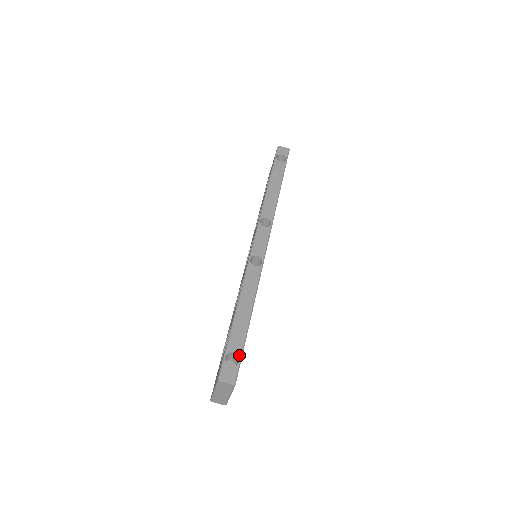
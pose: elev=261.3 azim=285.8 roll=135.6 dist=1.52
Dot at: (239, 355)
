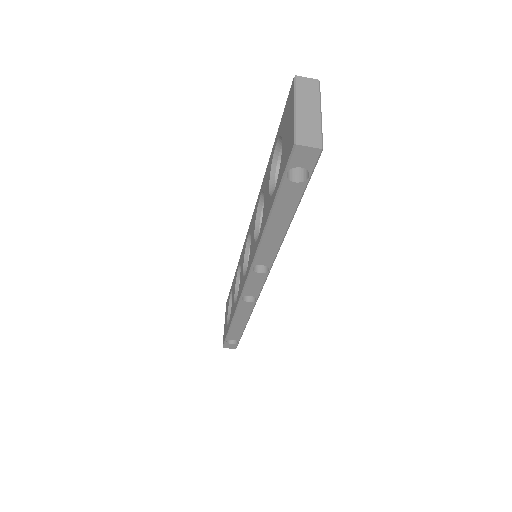
Dot at: occluded
